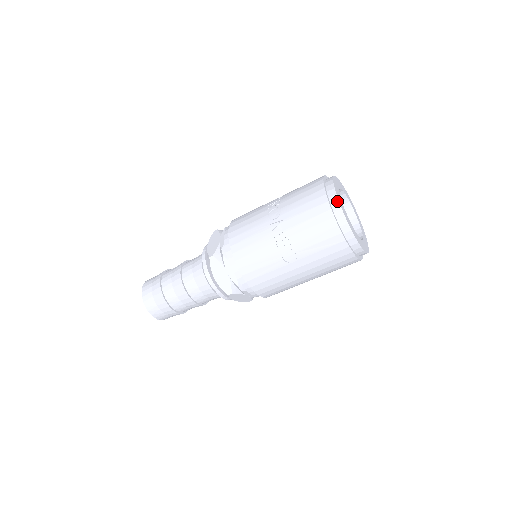
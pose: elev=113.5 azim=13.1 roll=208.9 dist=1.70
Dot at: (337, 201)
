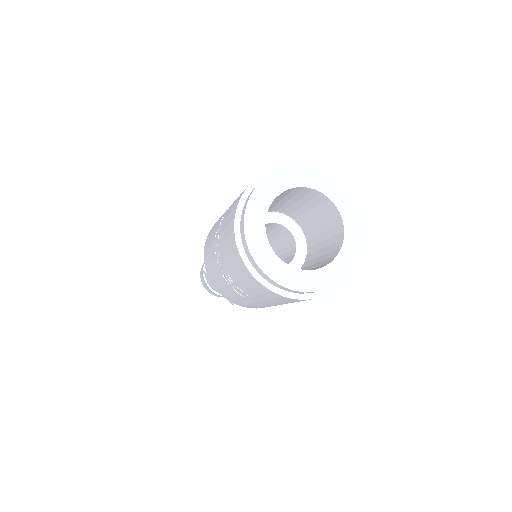
Dot at: (245, 241)
